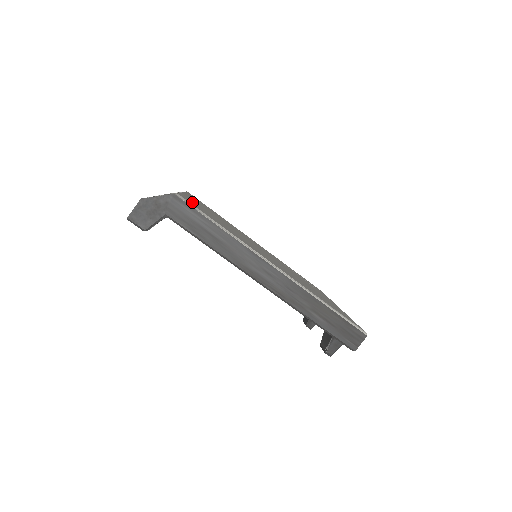
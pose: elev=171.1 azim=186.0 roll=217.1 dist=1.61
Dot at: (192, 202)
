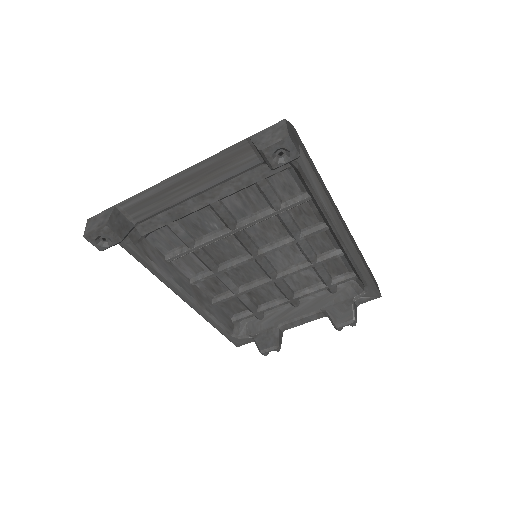
Dot at: occluded
